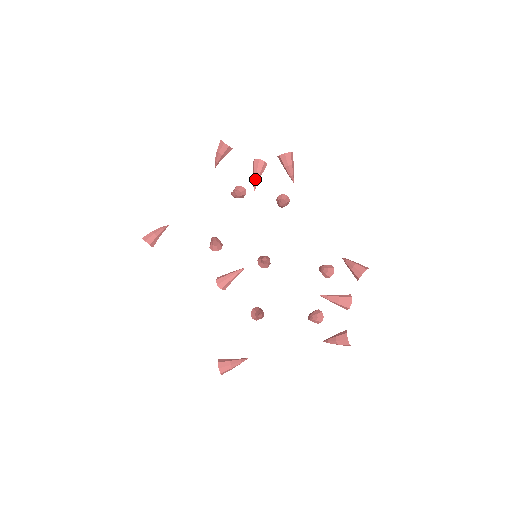
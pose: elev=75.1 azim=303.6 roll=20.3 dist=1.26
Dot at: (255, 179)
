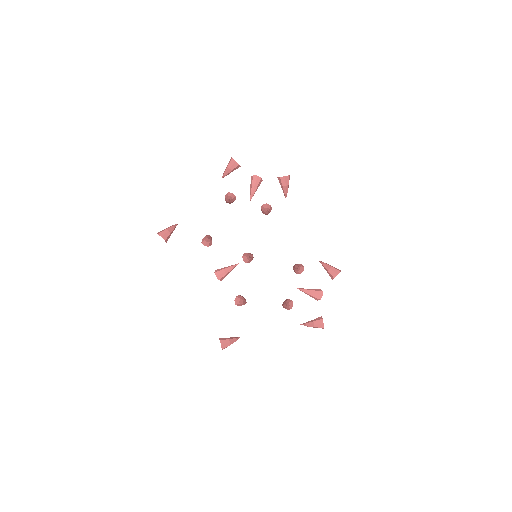
Dot at: (253, 191)
